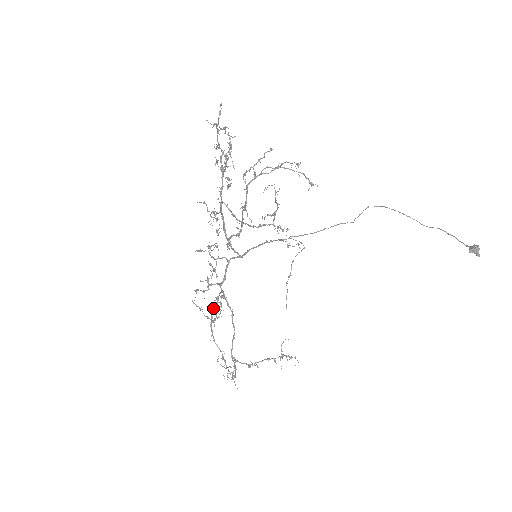
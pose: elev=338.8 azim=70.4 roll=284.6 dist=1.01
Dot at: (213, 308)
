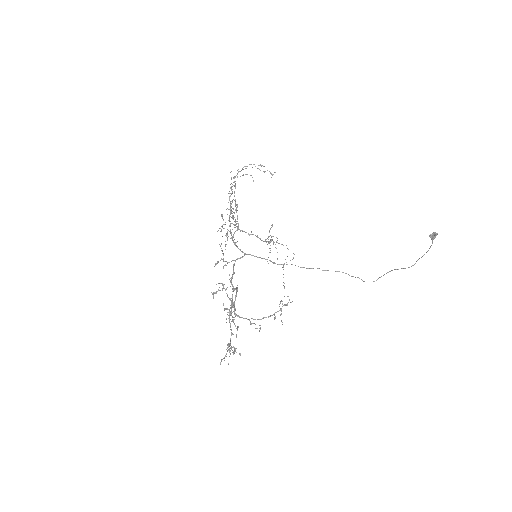
Dot at: (228, 318)
